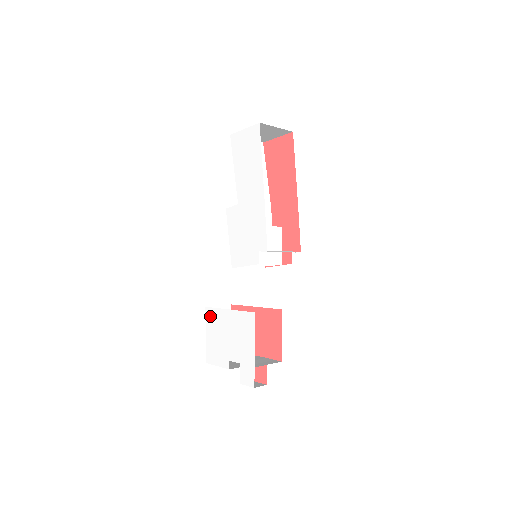
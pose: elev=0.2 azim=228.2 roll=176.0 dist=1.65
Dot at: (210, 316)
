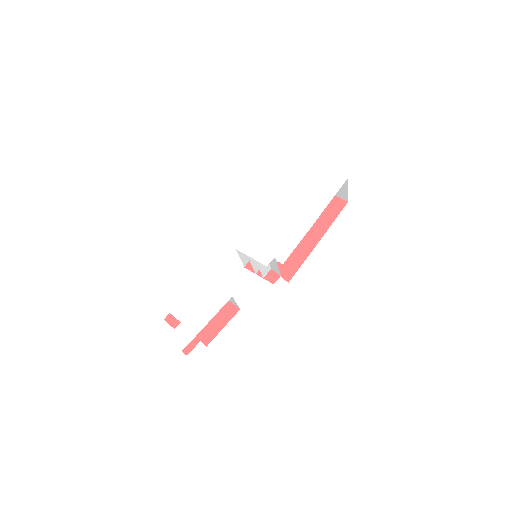
Dot at: (178, 265)
